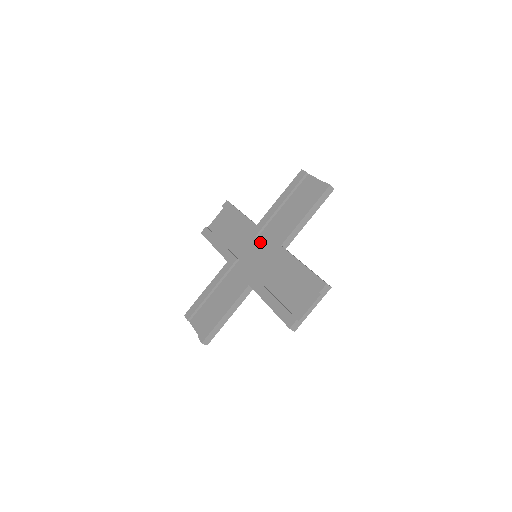
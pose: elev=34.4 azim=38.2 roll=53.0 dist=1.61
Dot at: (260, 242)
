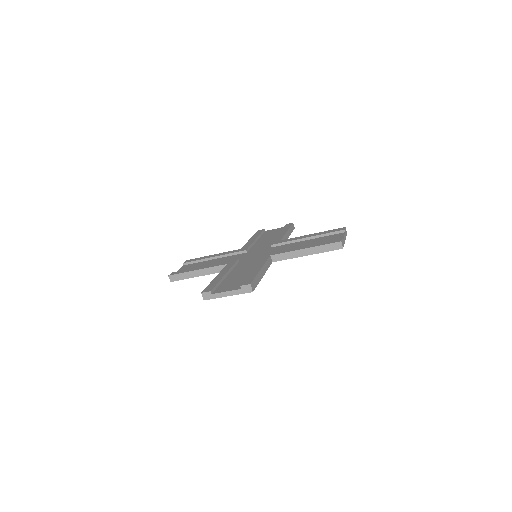
Dot at: (254, 251)
